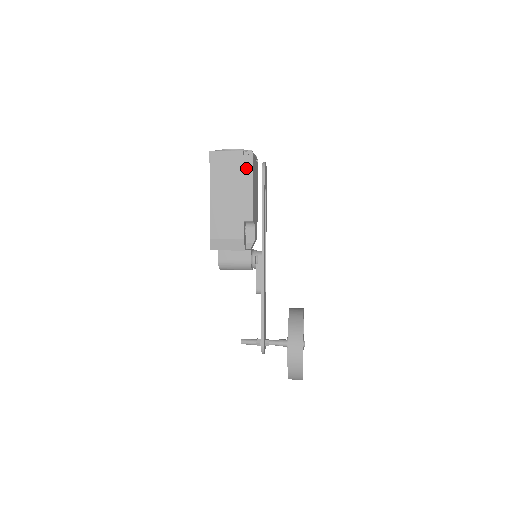
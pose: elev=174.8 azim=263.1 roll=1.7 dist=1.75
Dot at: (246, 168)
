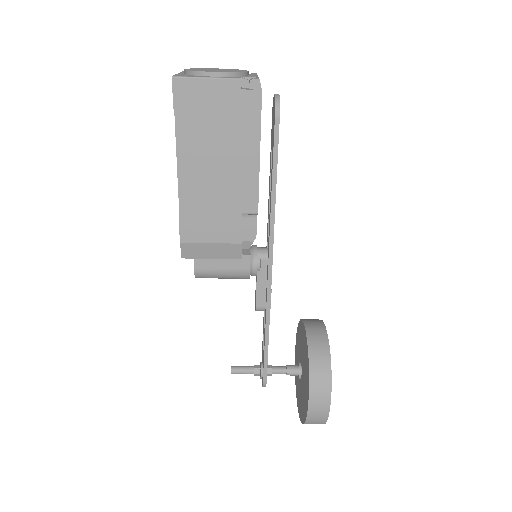
Dot at: (247, 116)
